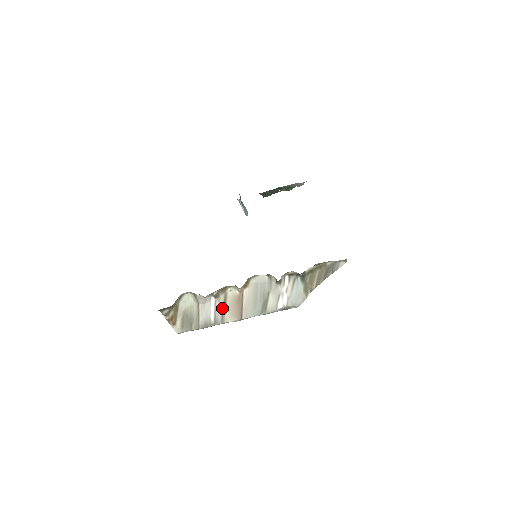
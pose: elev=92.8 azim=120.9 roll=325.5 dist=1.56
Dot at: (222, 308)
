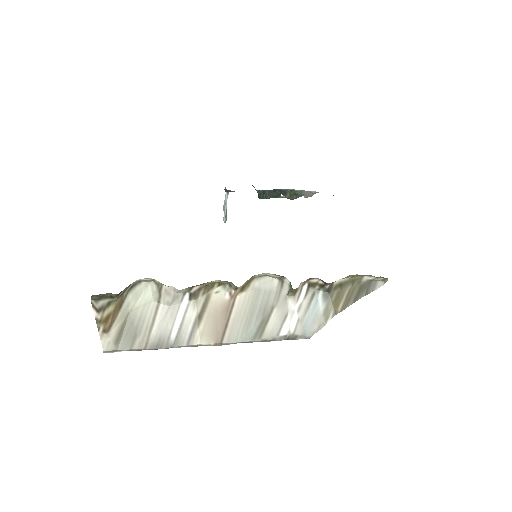
Dot at: (196, 318)
